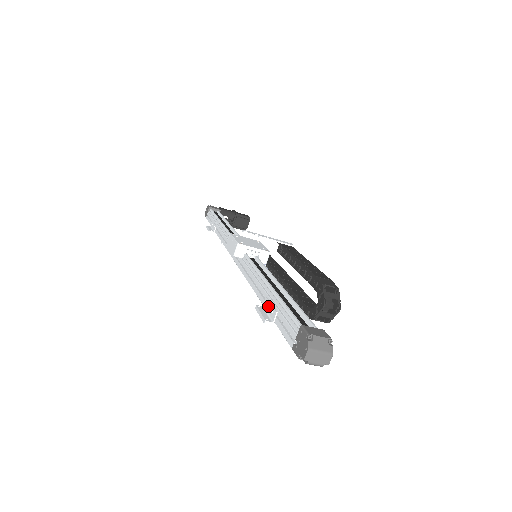
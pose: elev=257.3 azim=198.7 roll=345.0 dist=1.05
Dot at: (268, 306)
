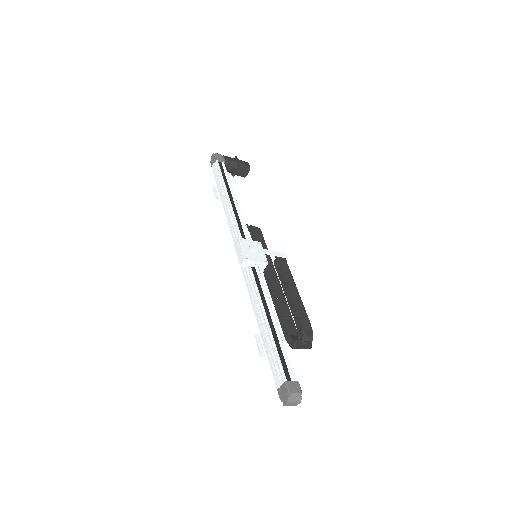
Dot at: (264, 340)
